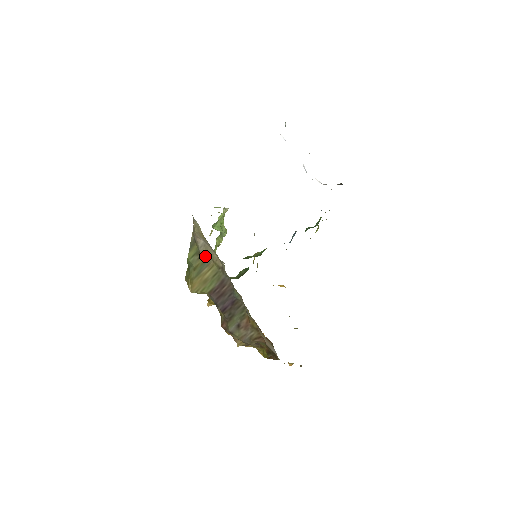
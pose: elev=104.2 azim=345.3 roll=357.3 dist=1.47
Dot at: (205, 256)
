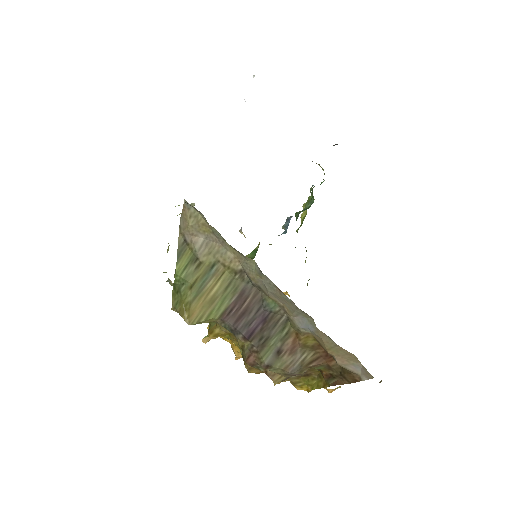
Dot at: (208, 261)
